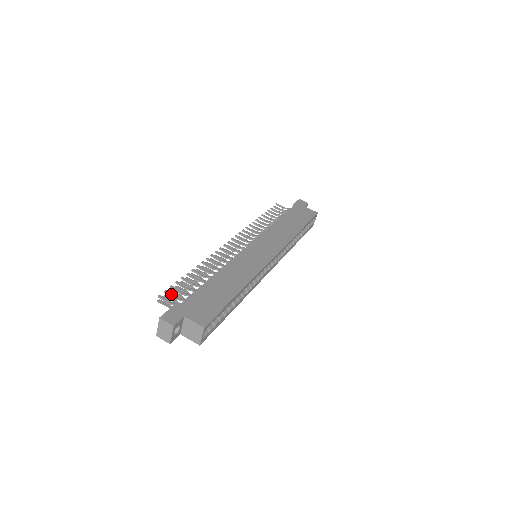
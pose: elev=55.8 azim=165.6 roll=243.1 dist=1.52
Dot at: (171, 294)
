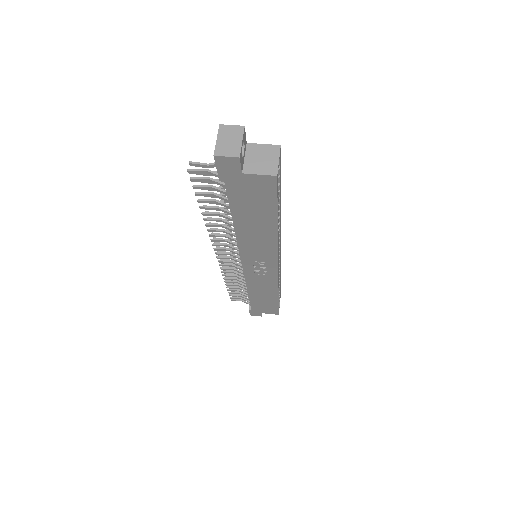
Dot at: occluded
